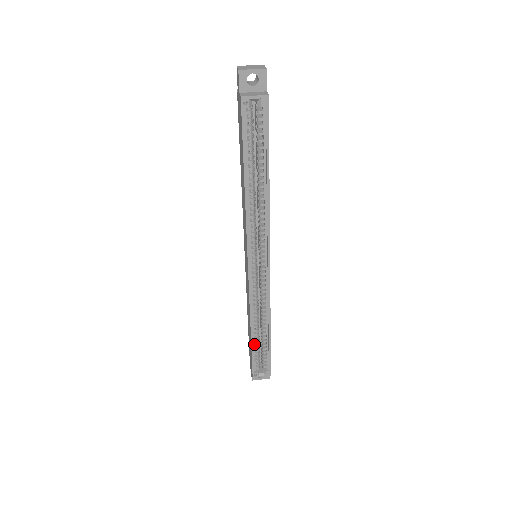
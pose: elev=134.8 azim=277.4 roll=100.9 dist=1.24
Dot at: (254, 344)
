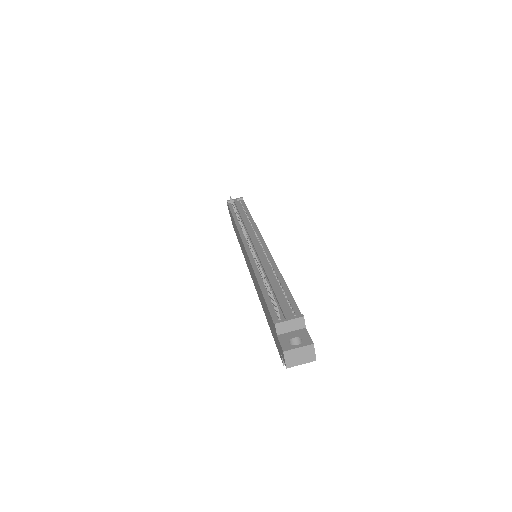
Dot at: occluded
